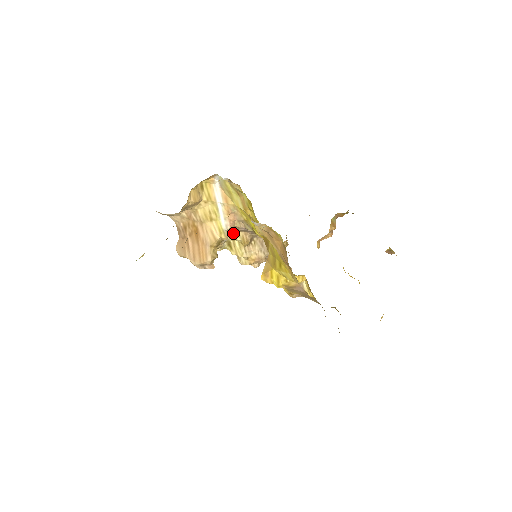
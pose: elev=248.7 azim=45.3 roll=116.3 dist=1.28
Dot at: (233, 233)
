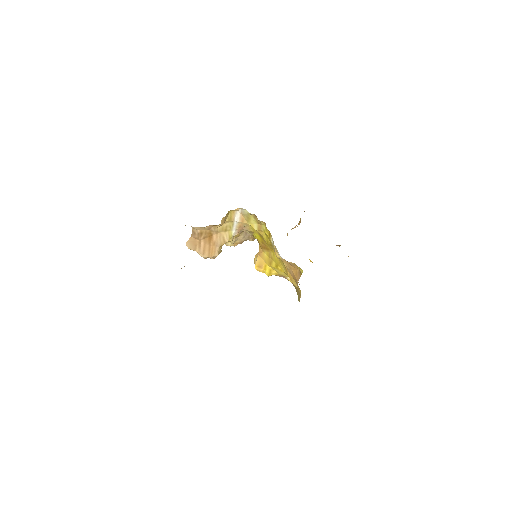
Dot at: occluded
